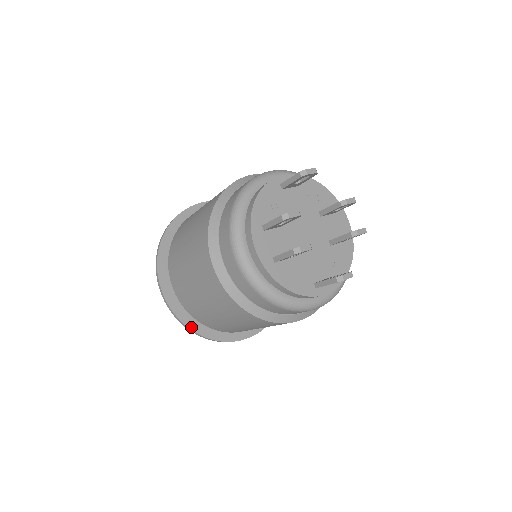
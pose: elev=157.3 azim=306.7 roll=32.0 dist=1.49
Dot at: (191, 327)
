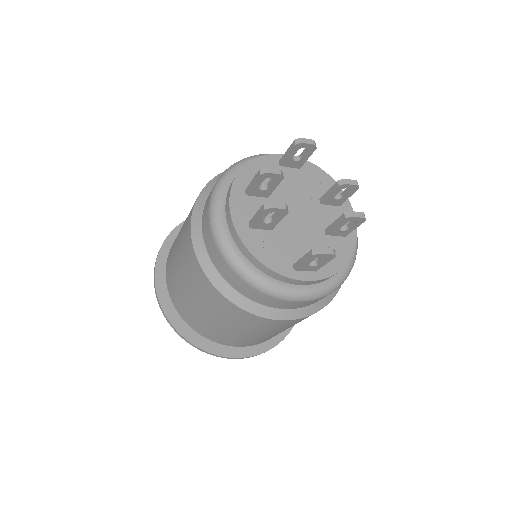
Dot at: (175, 325)
